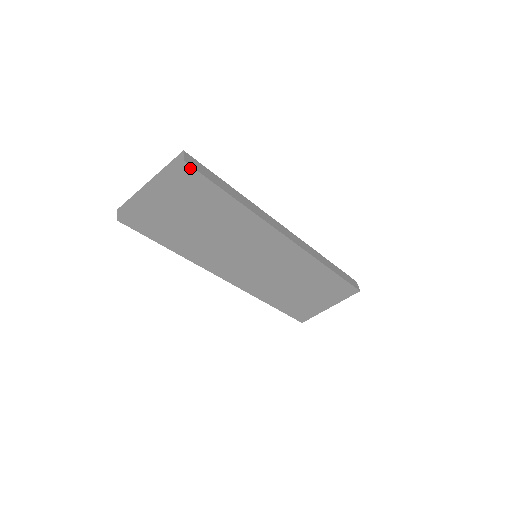
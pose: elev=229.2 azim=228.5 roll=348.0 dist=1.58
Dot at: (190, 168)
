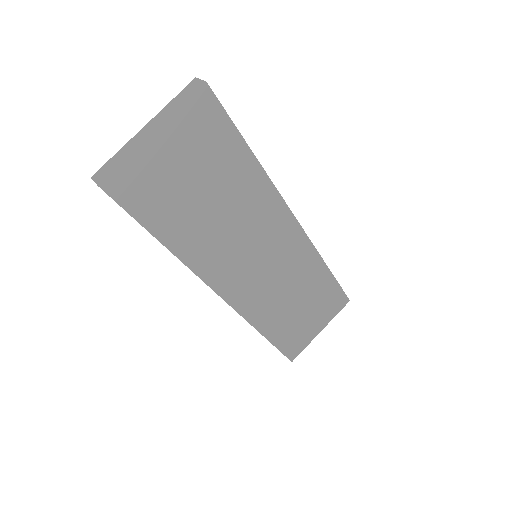
Dot at: (211, 95)
